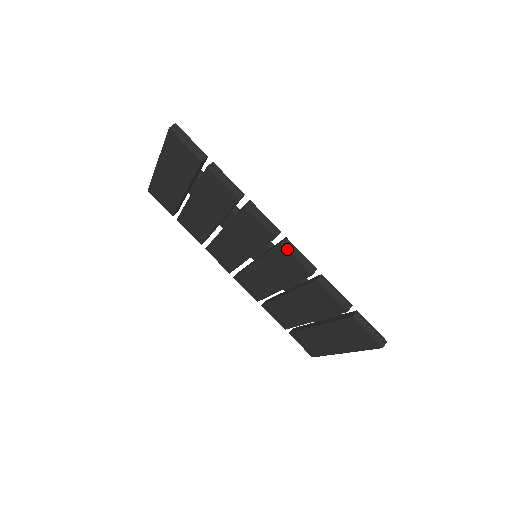
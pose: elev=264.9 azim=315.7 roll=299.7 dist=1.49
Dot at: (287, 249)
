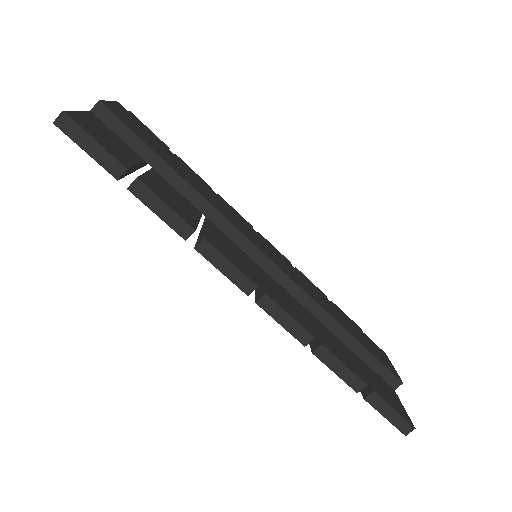
Dot at: (266, 312)
